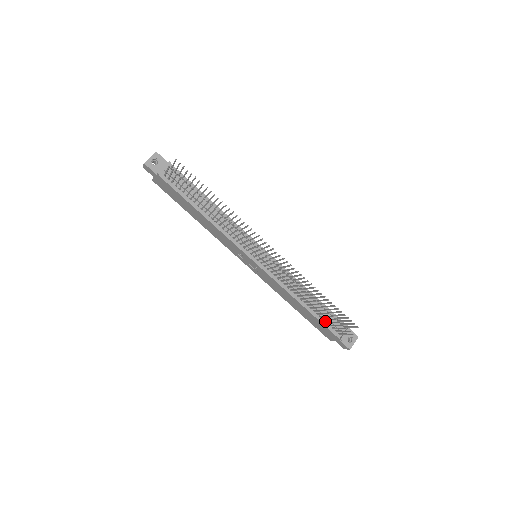
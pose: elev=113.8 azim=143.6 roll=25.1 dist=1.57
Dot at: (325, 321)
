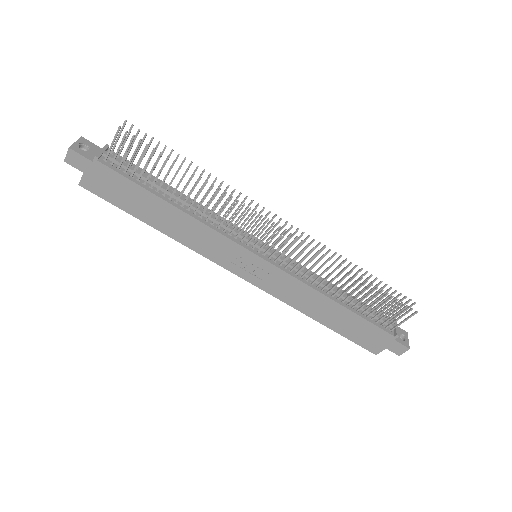
Dot at: (369, 318)
